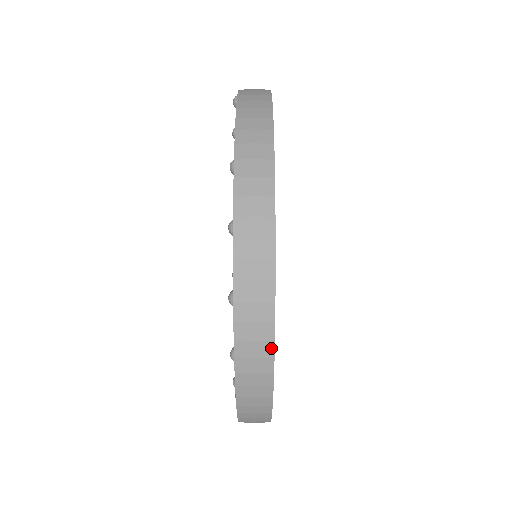
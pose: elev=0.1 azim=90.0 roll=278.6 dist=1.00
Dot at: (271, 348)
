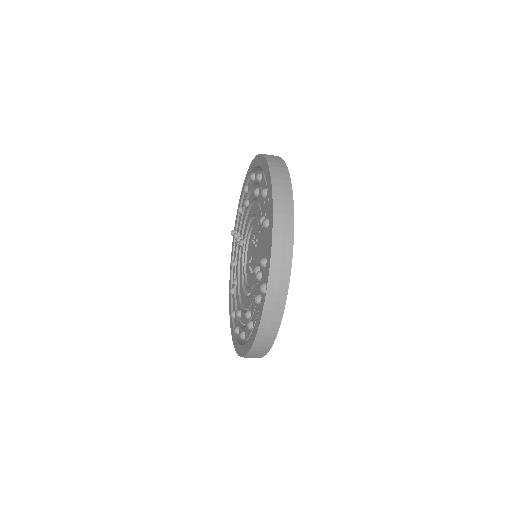
Dot at: (284, 163)
